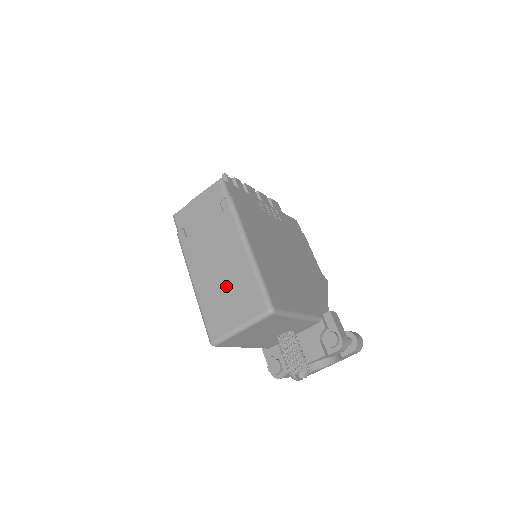
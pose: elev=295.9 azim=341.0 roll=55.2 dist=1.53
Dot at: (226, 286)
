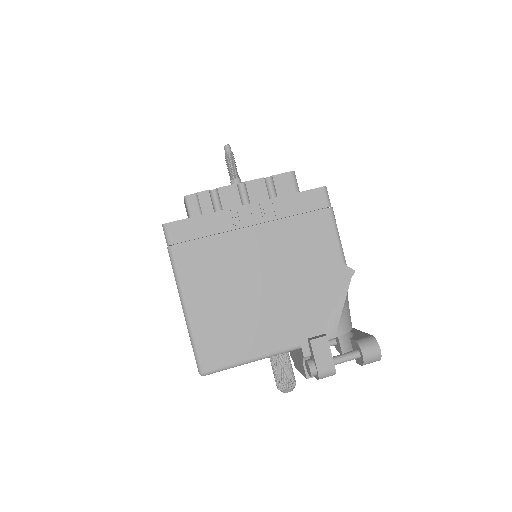
Dot at: occluded
